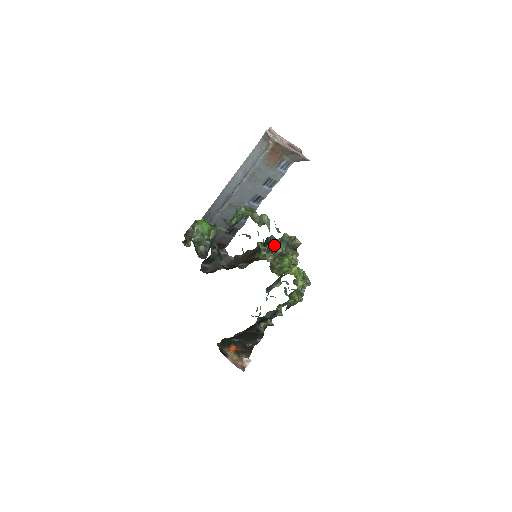
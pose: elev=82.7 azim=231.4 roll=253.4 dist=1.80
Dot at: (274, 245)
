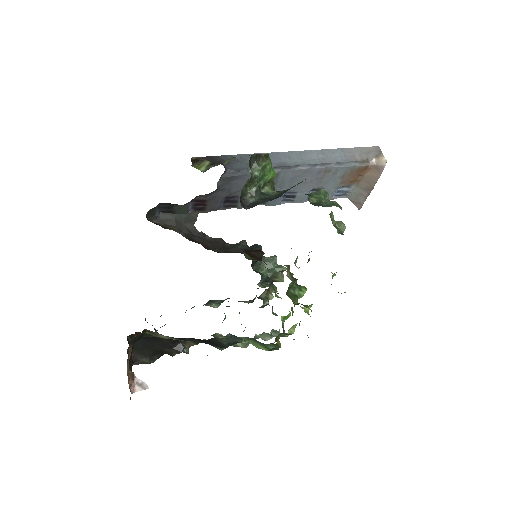
Dot at: occluded
